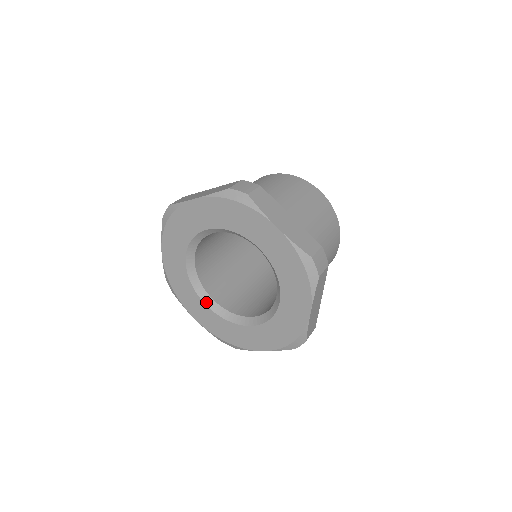
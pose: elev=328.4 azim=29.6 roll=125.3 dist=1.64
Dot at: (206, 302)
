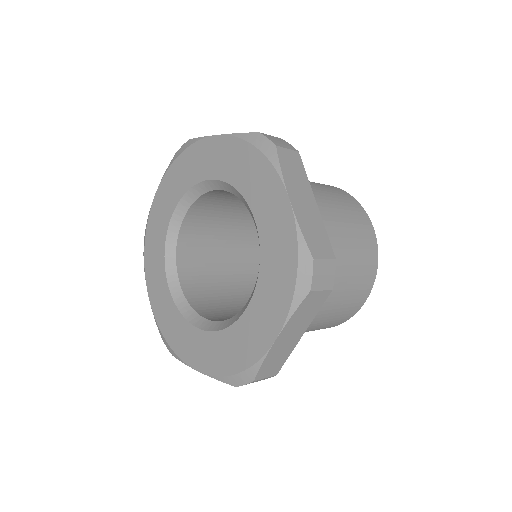
Dot at: (169, 277)
